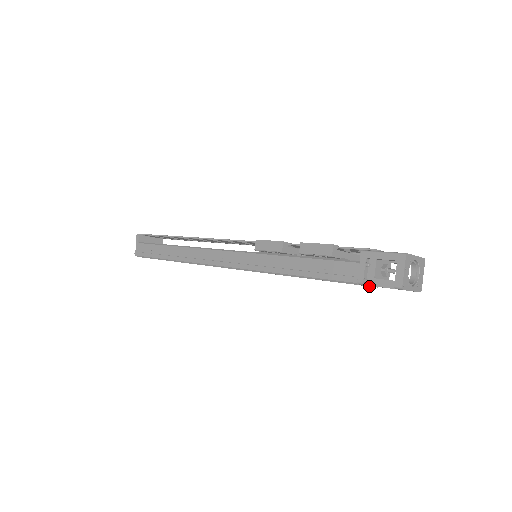
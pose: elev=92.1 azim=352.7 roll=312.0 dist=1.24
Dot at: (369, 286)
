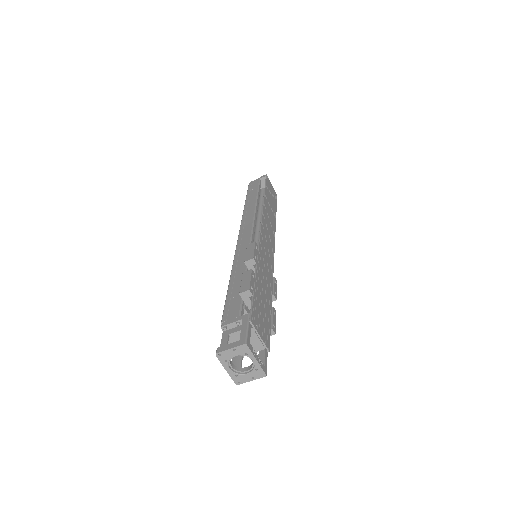
Dot at: occluded
